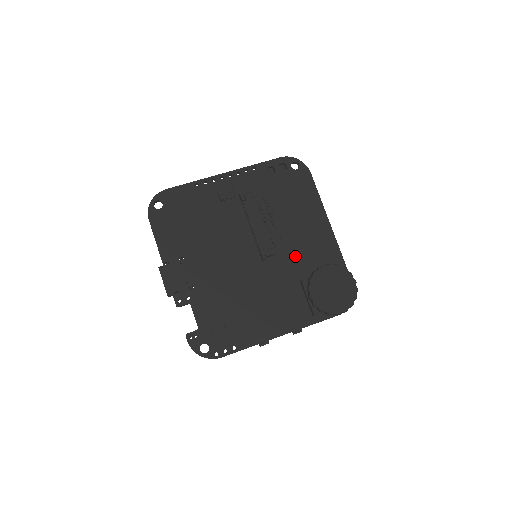
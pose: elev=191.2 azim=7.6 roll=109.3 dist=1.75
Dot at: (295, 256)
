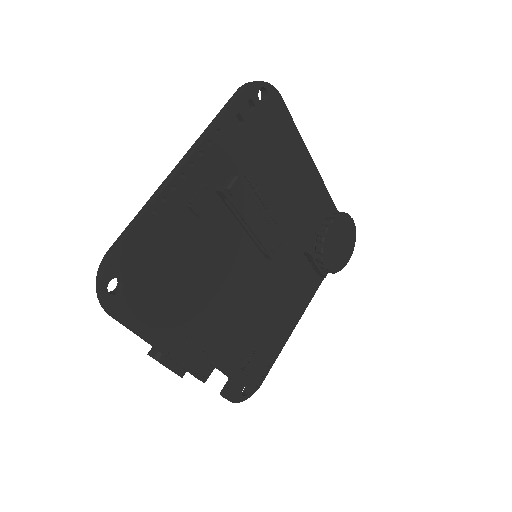
Dot at: (293, 227)
